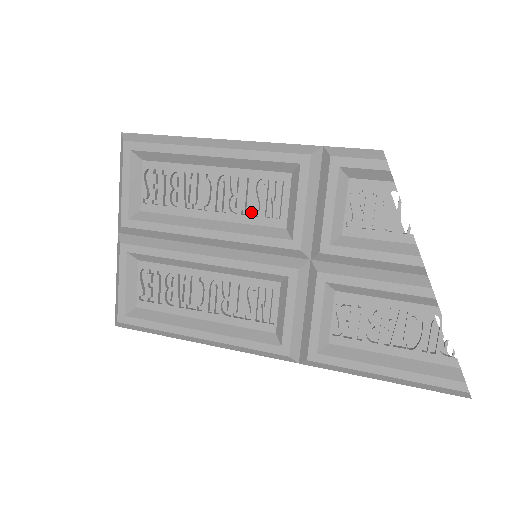
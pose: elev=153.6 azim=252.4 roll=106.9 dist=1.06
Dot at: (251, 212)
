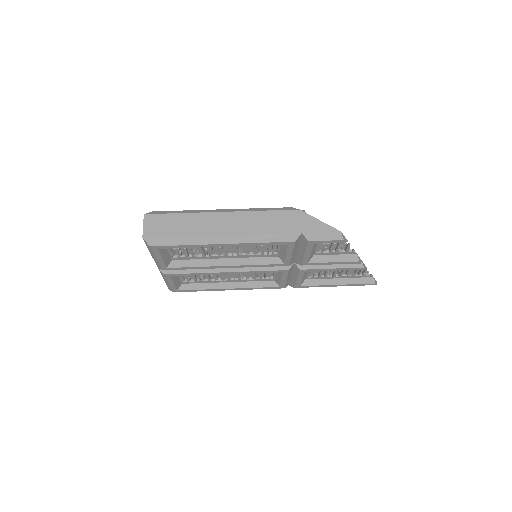
Dot at: (253, 252)
